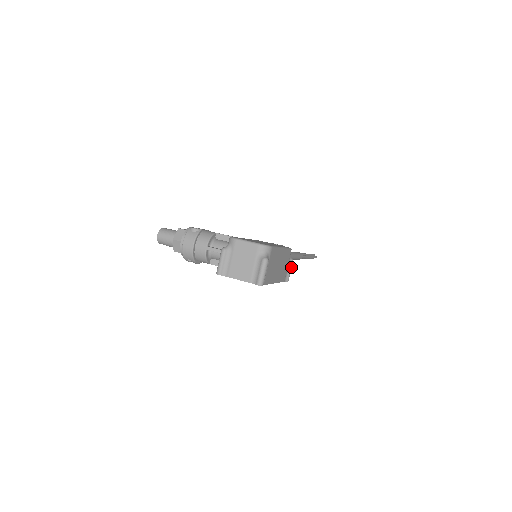
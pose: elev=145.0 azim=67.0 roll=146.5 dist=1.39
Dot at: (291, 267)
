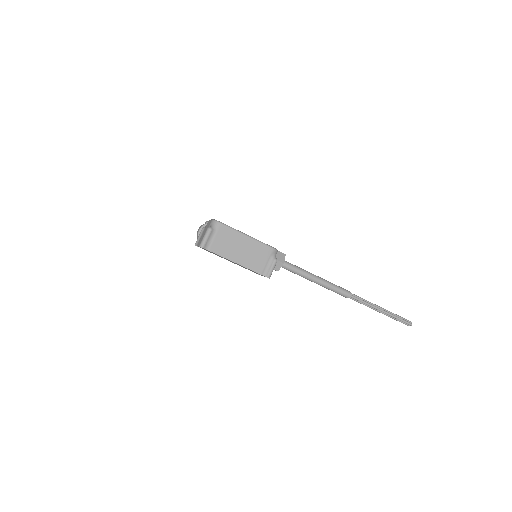
Dot at: (273, 265)
